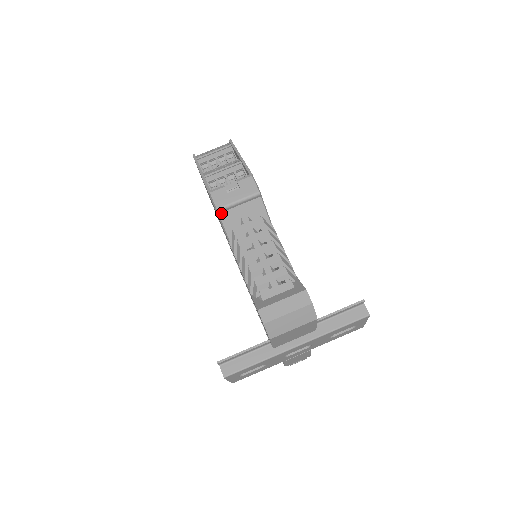
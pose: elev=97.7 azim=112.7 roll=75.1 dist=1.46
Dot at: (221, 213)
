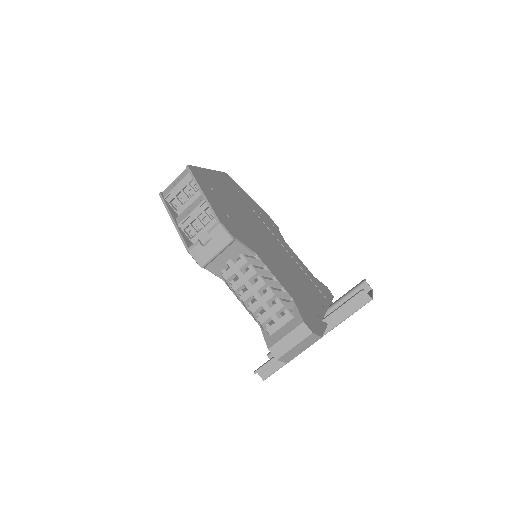
Dot at: (206, 267)
